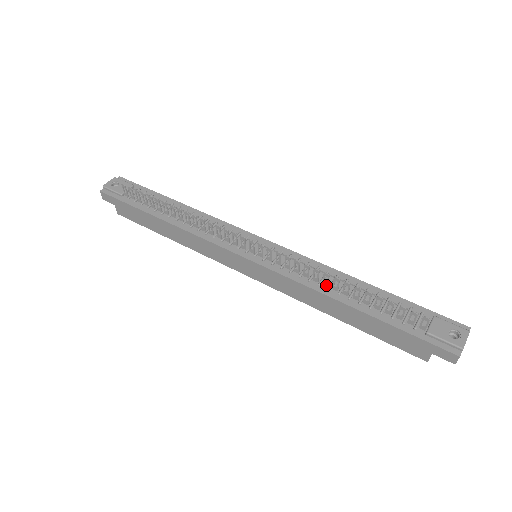
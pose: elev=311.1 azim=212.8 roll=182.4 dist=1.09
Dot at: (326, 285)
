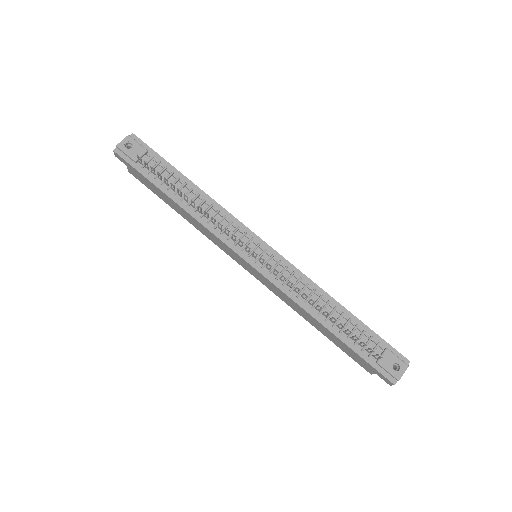
Dot at: (310, 304)
